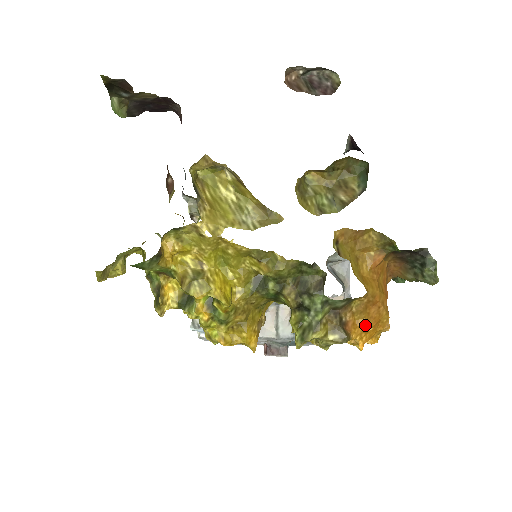
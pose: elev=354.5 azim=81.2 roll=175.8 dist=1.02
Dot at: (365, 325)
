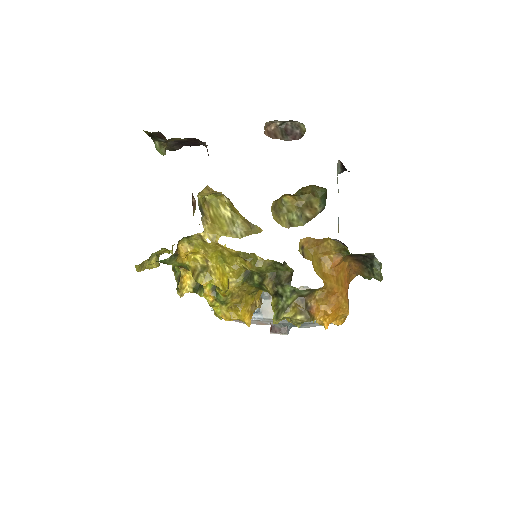
Dot at: (326, 310)
